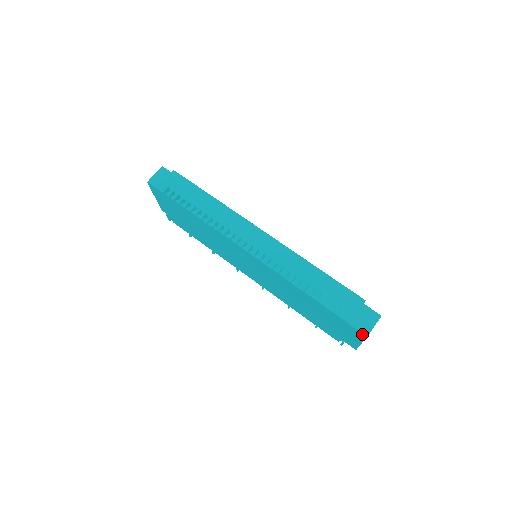
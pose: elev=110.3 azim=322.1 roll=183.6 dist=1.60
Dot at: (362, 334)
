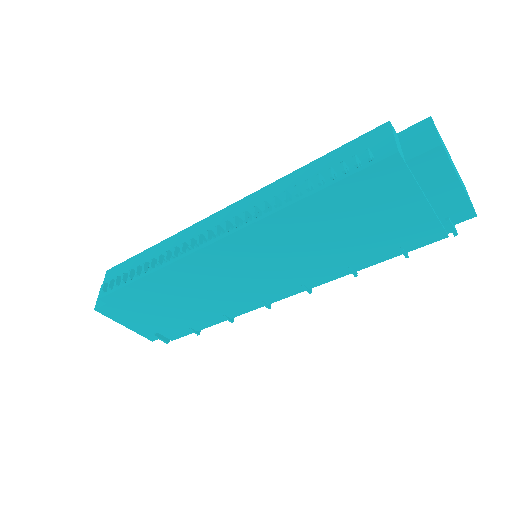
Dot at: (433, 151)
